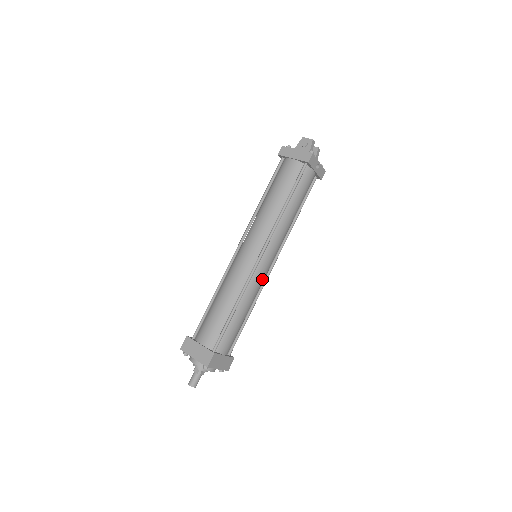
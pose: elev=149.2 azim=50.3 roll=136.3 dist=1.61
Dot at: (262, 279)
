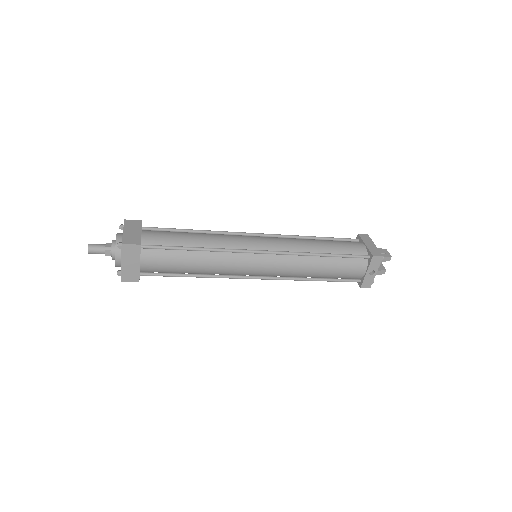
Dot at: (238, 268)
